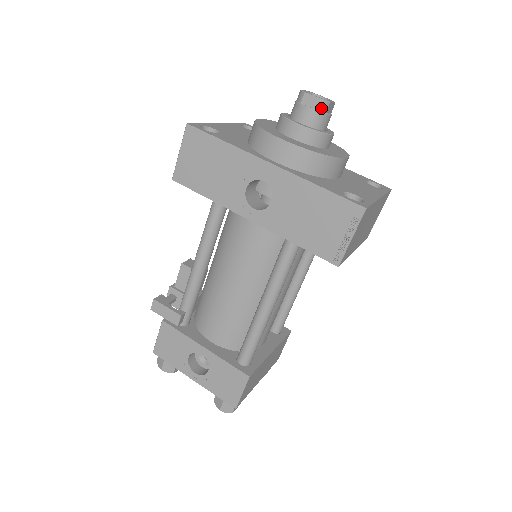
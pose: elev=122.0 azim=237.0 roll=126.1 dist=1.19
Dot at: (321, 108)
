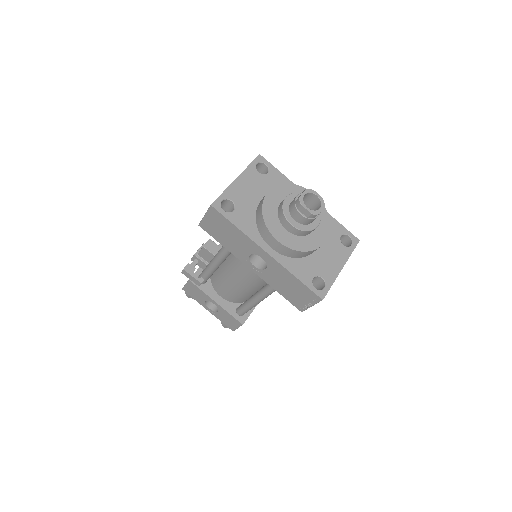
Dot at: (311, 217)
